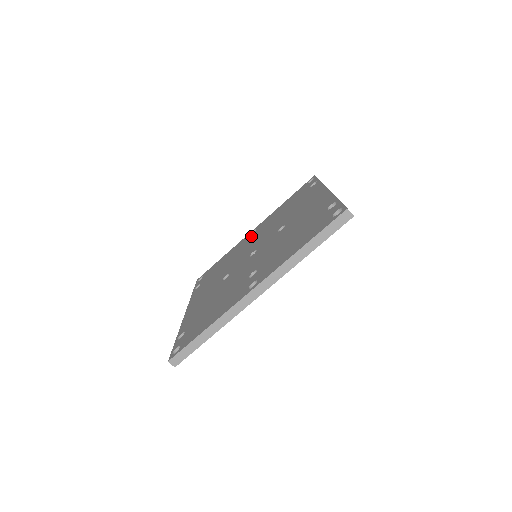
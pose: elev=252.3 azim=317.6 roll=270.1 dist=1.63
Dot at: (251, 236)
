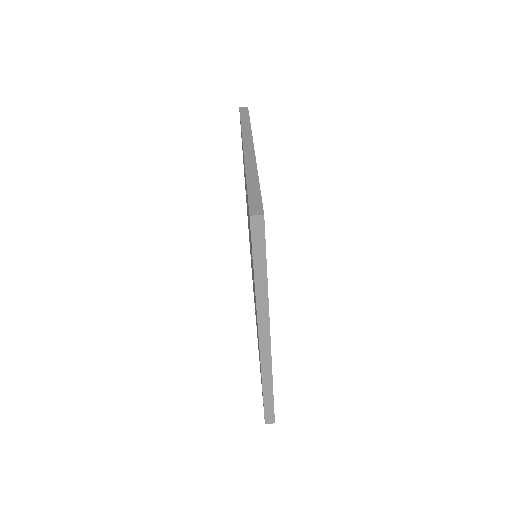
Dot at: occluded
